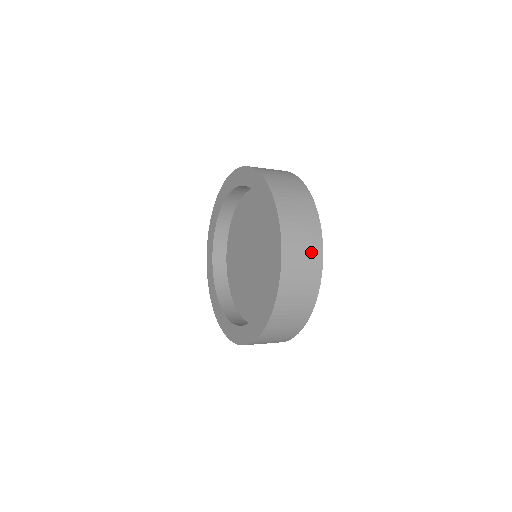
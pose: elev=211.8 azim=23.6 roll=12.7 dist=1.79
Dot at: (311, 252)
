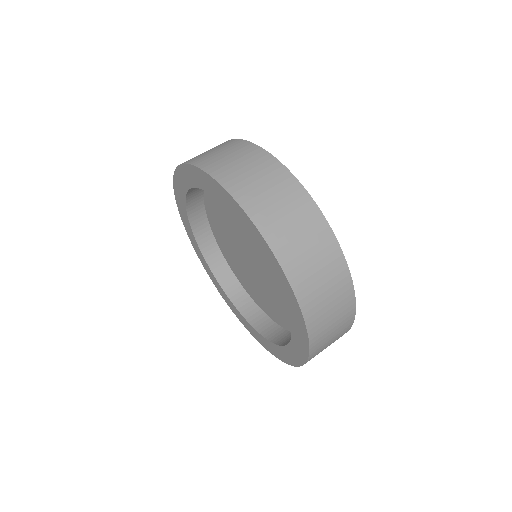
Dot at: (275, 180)
